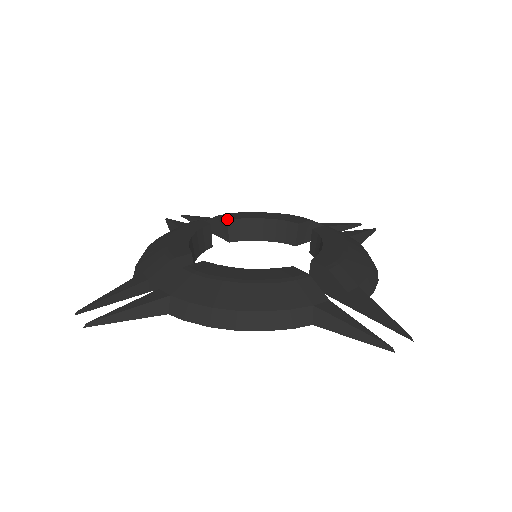
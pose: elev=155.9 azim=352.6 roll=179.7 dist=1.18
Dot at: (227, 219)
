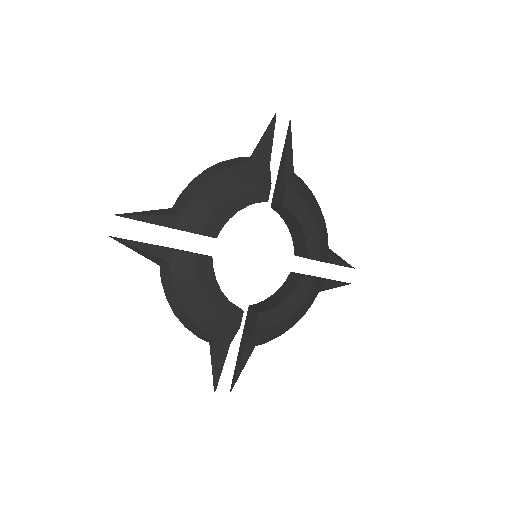
Dot at: (284, 204)
